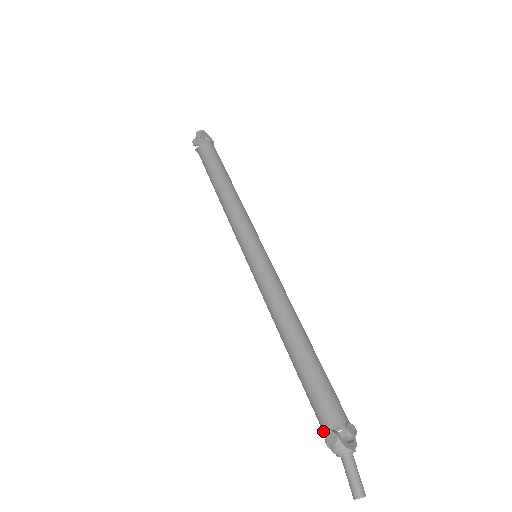
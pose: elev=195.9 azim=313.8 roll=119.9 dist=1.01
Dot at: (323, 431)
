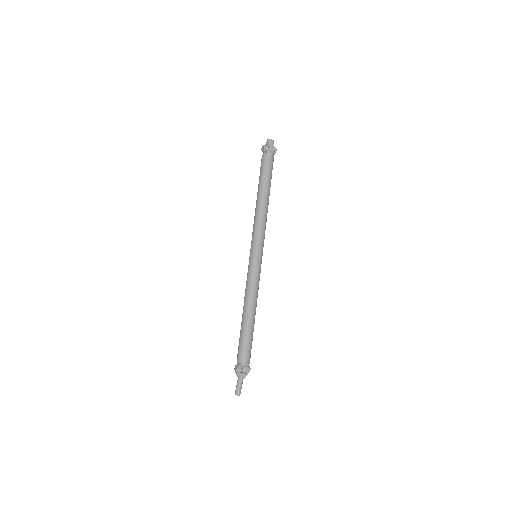
Dot at: (237, 362)
